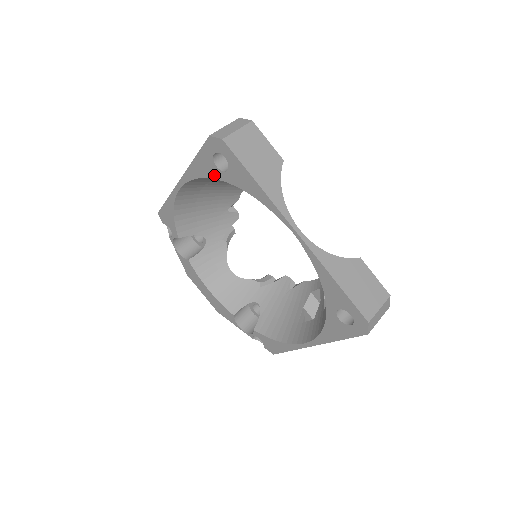
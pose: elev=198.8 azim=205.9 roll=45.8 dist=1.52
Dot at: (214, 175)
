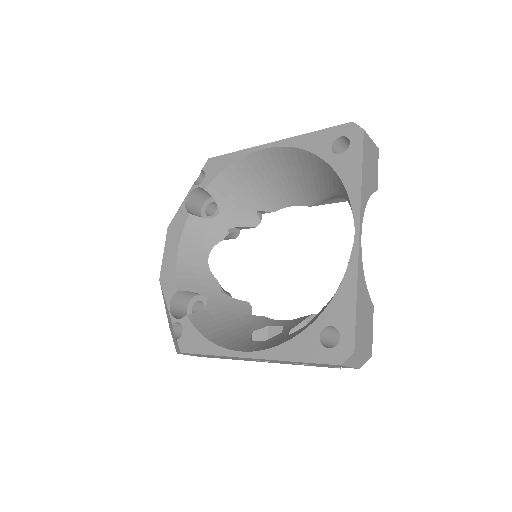
Dot at: (320, 152)
